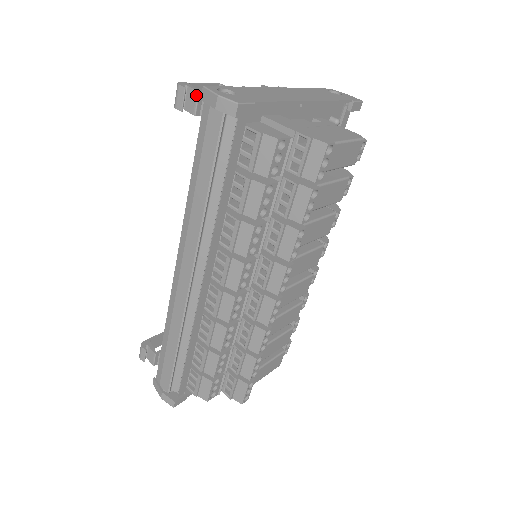
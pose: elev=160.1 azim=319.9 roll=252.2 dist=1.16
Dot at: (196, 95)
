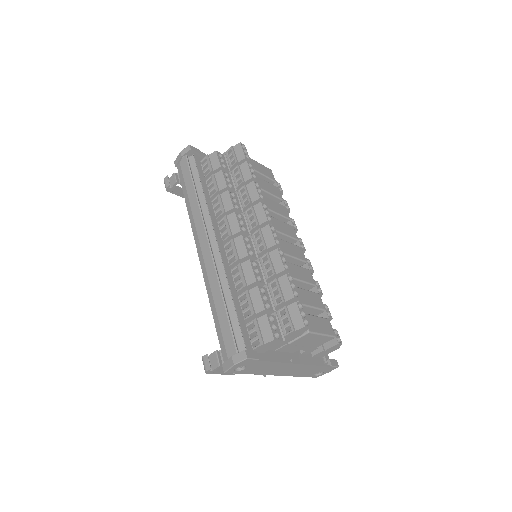
Dot at: (174, 175)
